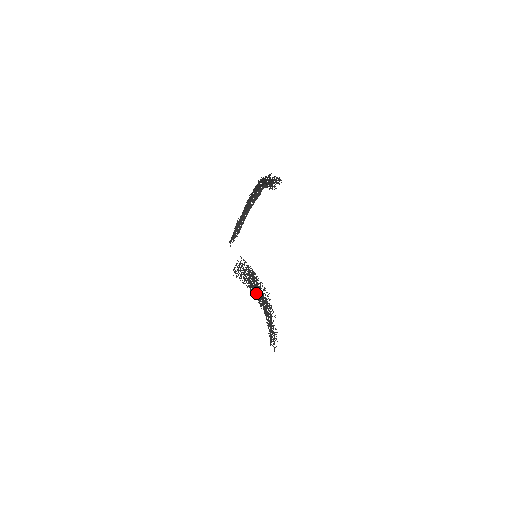
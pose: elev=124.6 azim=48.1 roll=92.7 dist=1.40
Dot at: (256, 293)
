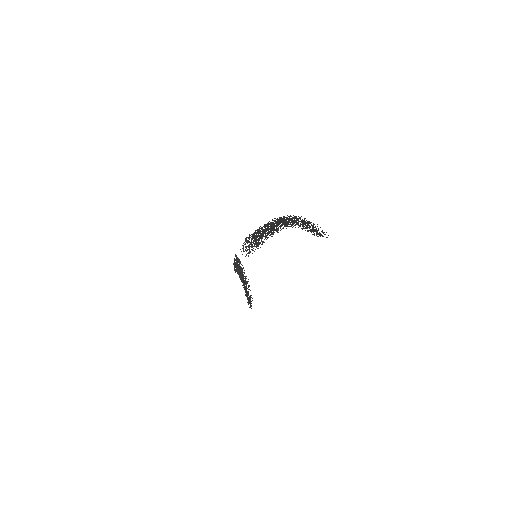
Dot at: (240, 274)
